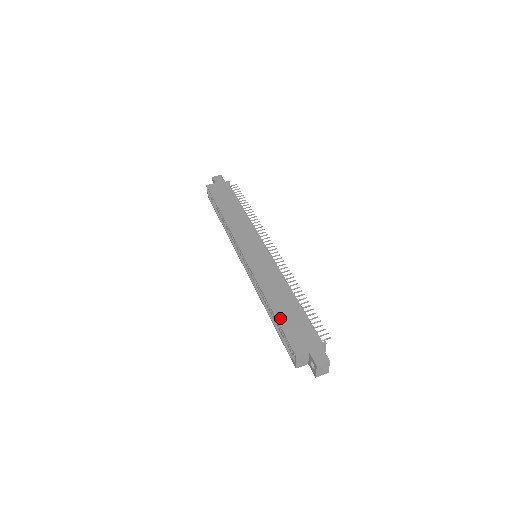
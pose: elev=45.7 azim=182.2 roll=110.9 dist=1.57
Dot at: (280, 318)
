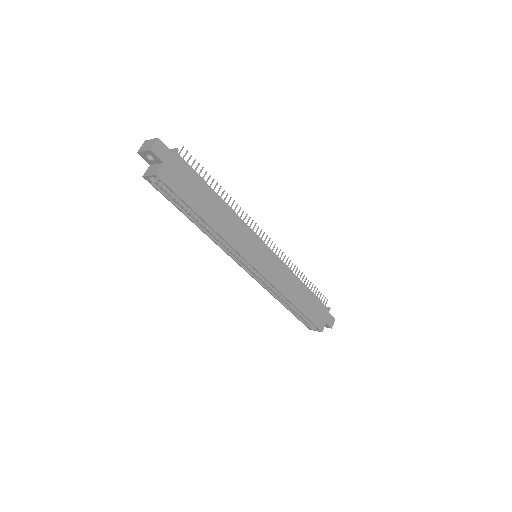
Dot at: (305, 312)
